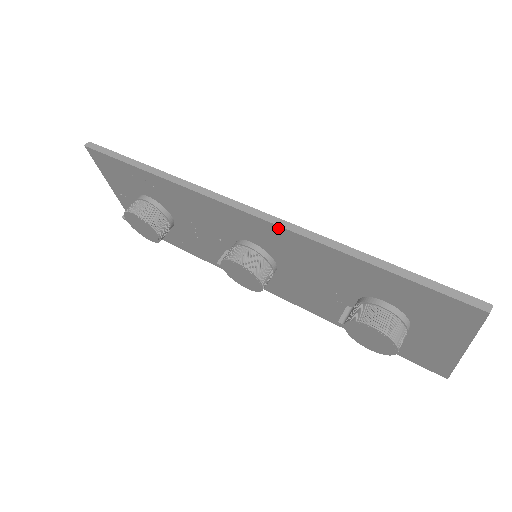
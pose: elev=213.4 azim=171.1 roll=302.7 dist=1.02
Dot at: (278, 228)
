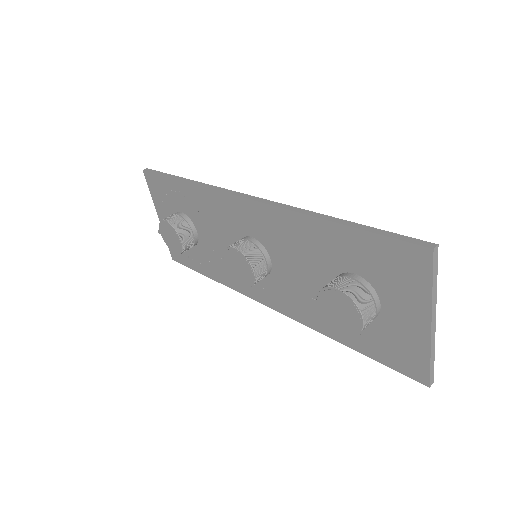
Dot at: (268, 207)
